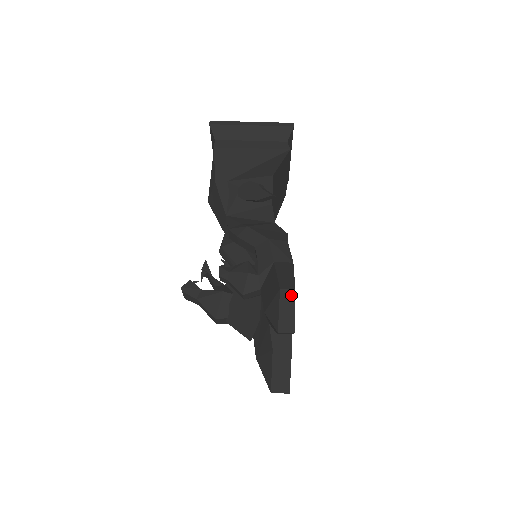
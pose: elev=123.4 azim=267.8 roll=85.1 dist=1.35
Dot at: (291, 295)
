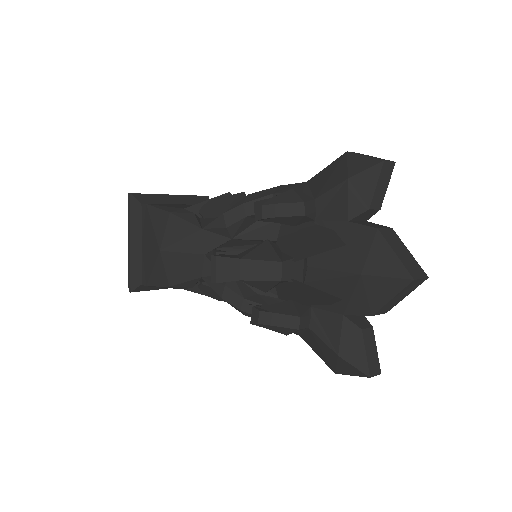
Dot at: occluded
